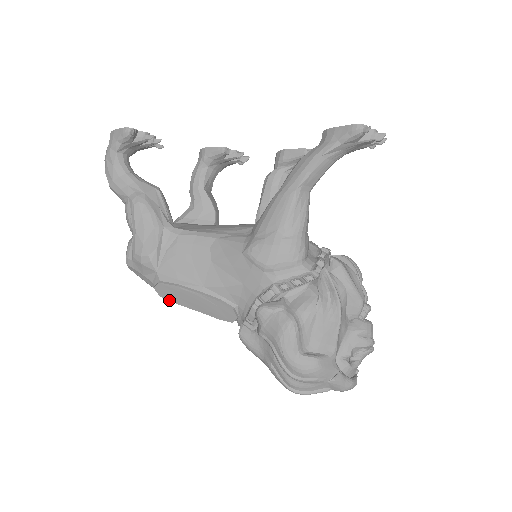
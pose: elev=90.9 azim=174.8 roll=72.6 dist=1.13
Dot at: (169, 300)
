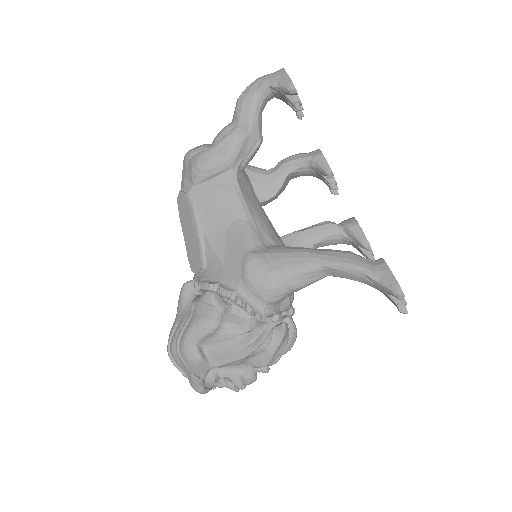
Dot at: (179, 209)
